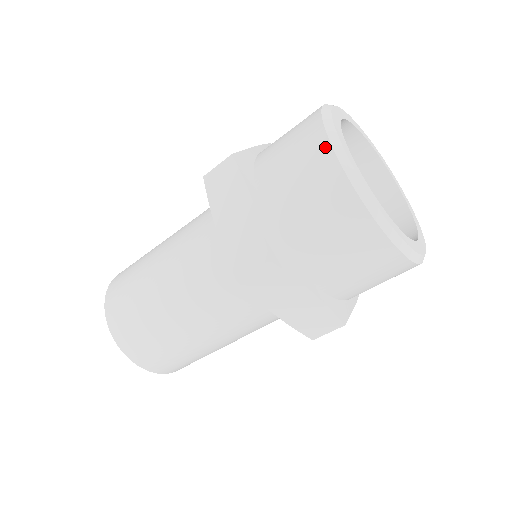
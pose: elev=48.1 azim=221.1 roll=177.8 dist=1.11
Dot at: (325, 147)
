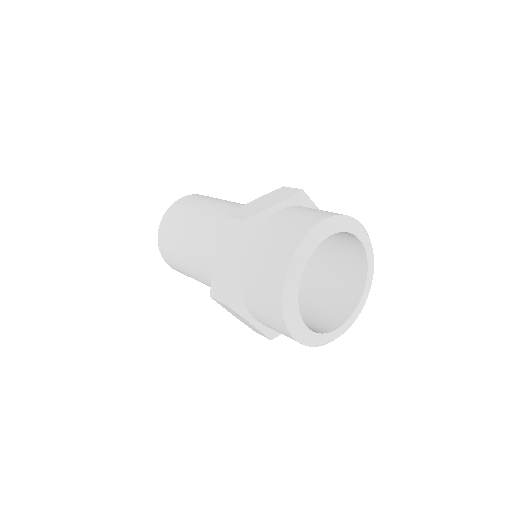
Dot at: (283, 272)
